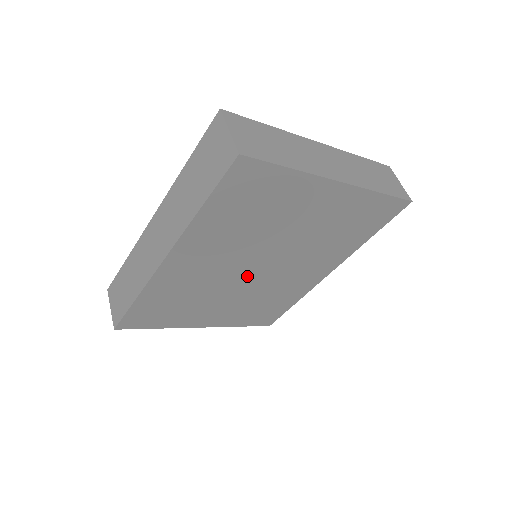
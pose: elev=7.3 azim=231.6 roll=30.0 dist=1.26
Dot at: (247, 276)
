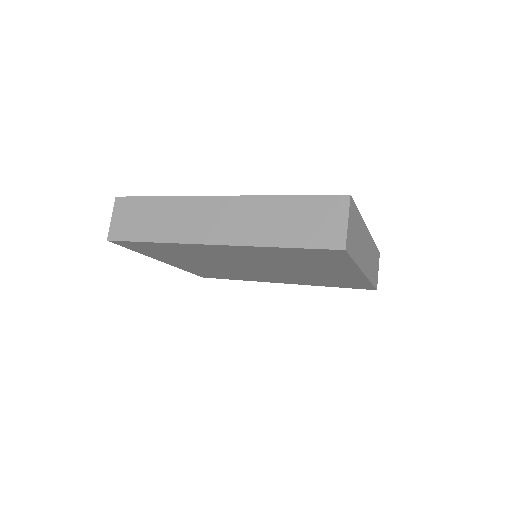
Dot at: (239, 266)
